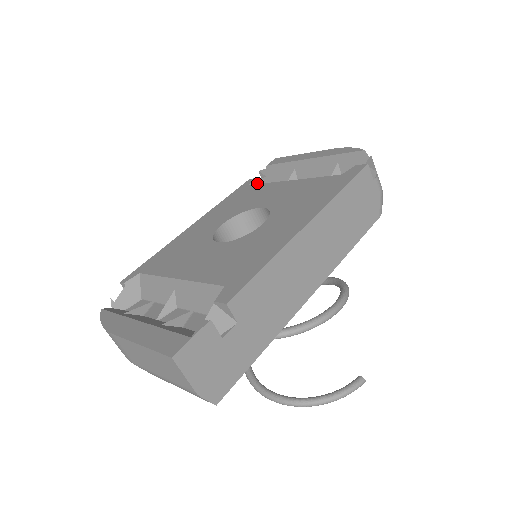
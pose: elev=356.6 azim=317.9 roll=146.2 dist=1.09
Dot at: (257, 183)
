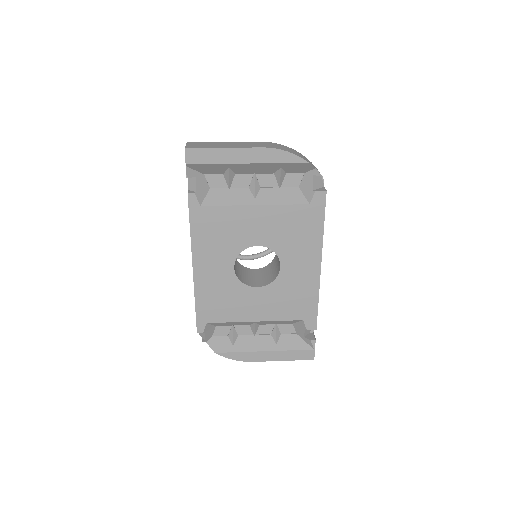
Dot at: (200, 195)
